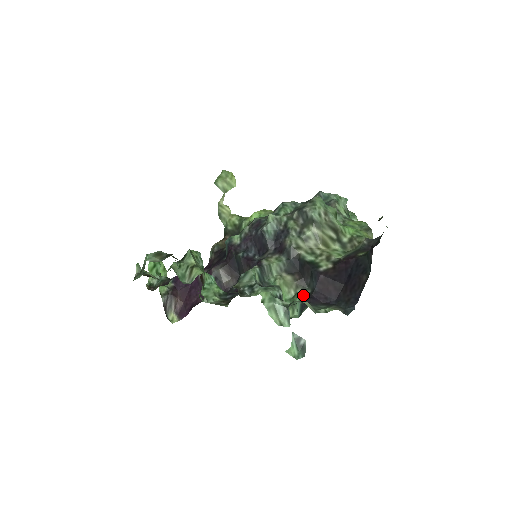
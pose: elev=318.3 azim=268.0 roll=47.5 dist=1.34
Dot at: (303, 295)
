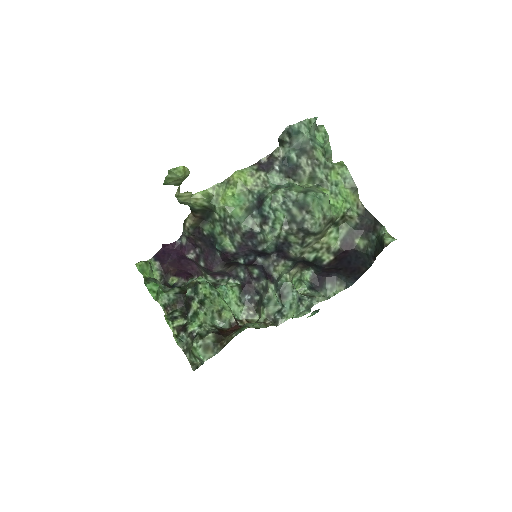
Dot at: (309, 276)
